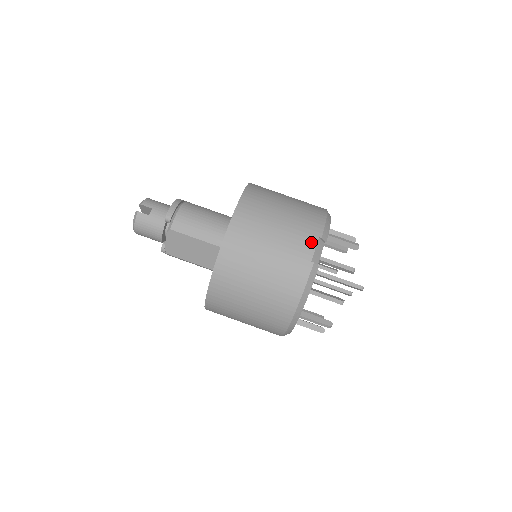
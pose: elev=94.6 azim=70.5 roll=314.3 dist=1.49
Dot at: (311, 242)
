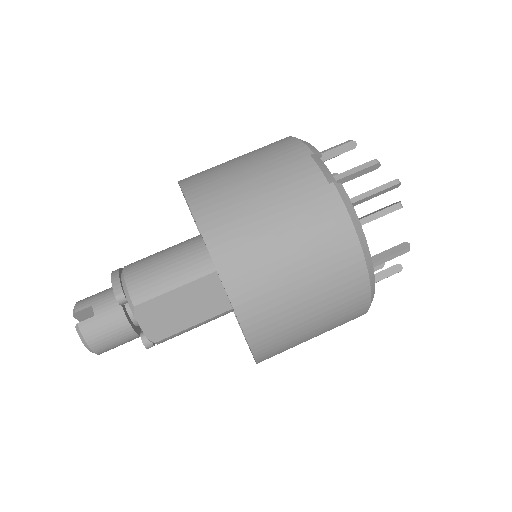
Dot at: (307, 166)
